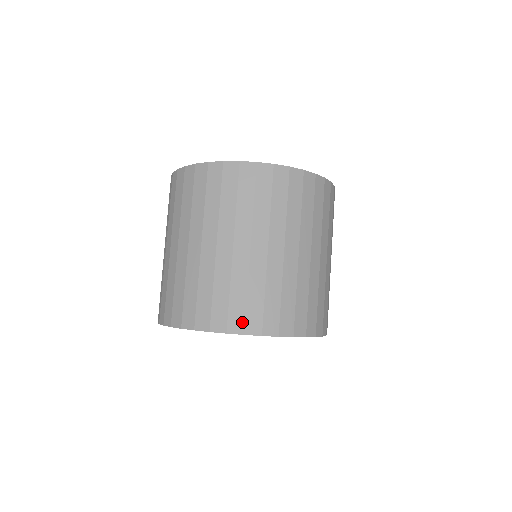
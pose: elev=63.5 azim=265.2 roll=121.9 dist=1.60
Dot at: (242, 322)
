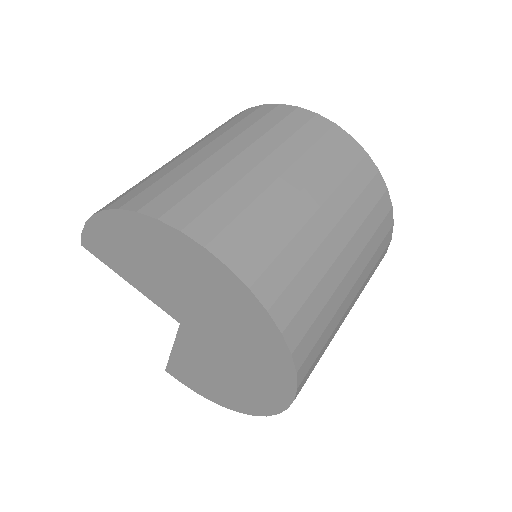
Dot at: (213, 232)
